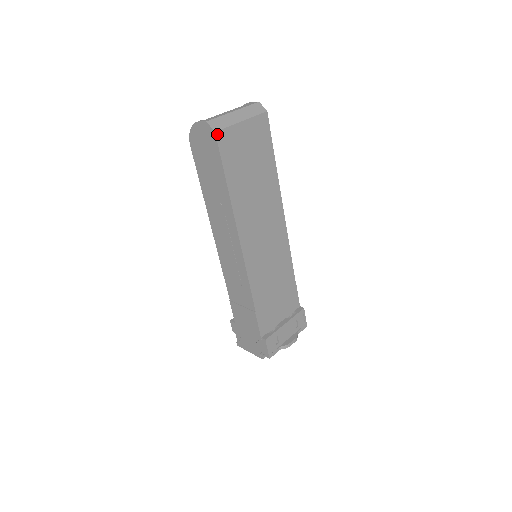
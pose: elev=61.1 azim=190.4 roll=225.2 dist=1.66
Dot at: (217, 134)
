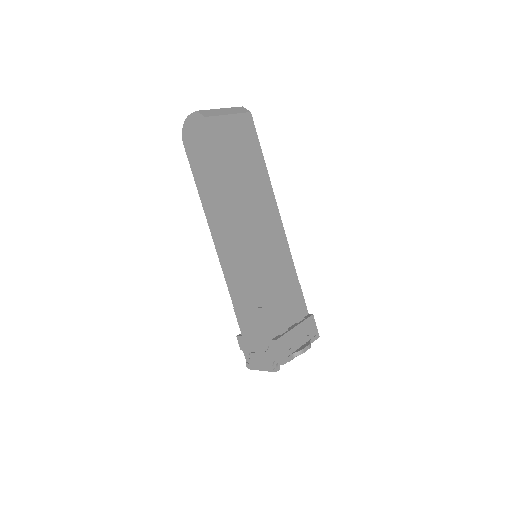
Dot at: (207, 119)
